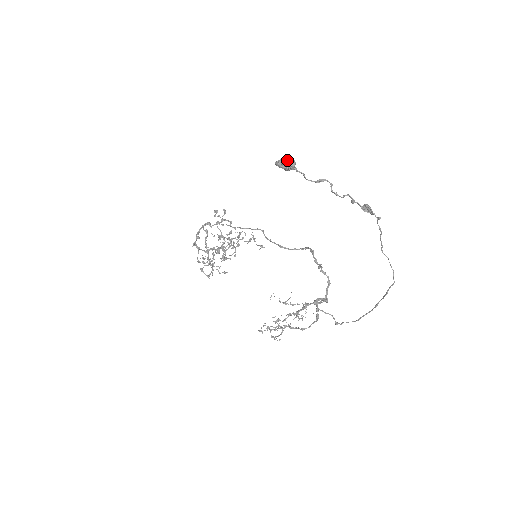
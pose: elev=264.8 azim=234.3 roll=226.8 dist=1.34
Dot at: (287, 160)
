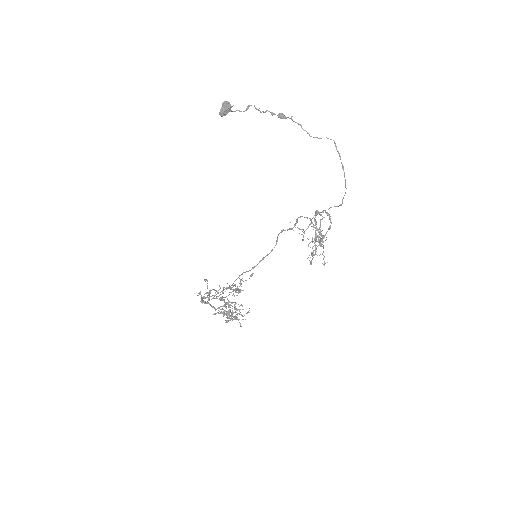
Dot at: (224, 104)
